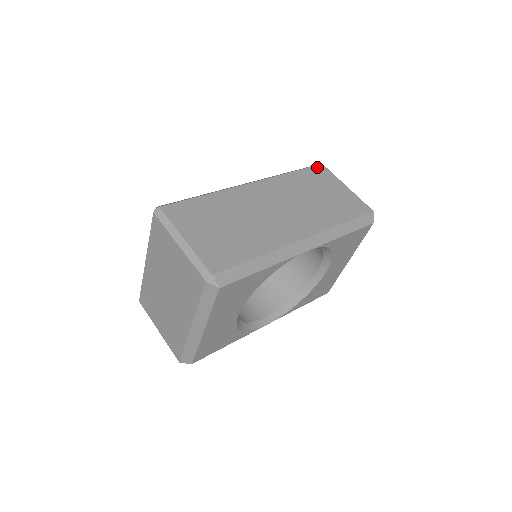
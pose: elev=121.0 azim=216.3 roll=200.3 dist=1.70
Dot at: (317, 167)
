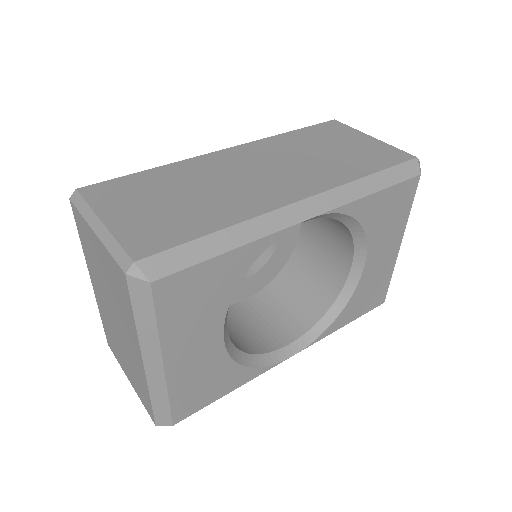
Dot at: (326, 123)
